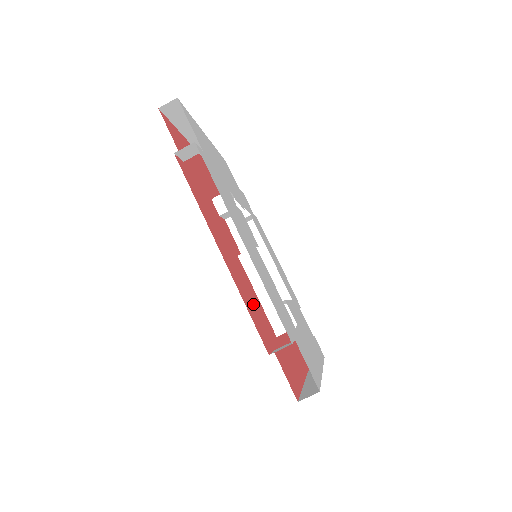
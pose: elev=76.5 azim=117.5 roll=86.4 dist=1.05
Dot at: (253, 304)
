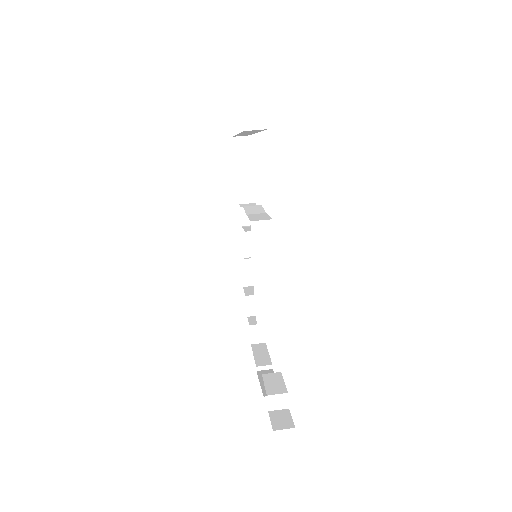
Dot at: occluded
